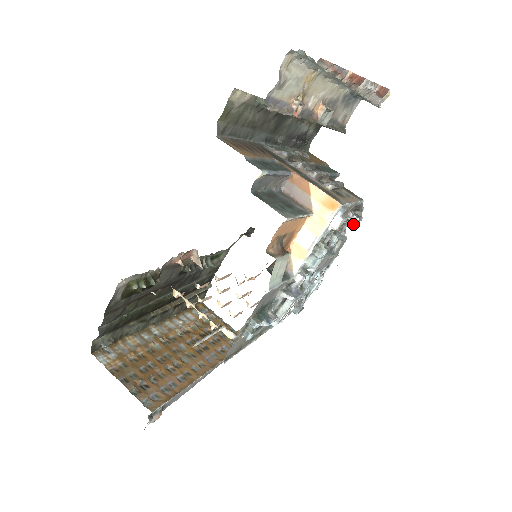
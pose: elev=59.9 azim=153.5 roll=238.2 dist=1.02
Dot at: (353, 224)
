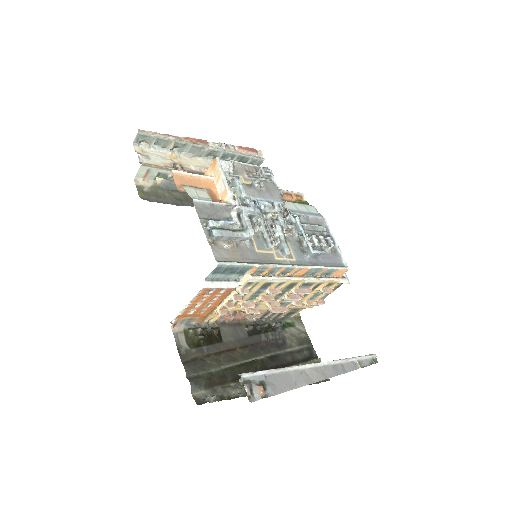
Dot at: (262, 173)
